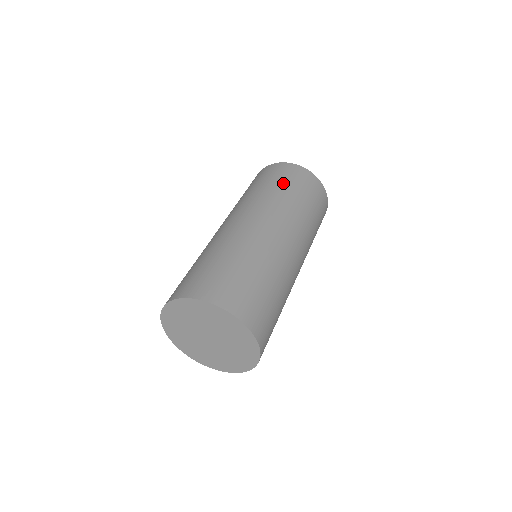
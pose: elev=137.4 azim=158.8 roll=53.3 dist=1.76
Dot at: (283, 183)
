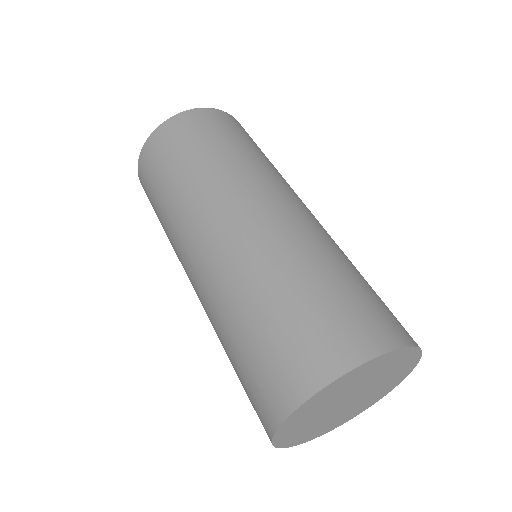
Dot at: (236, 139)
